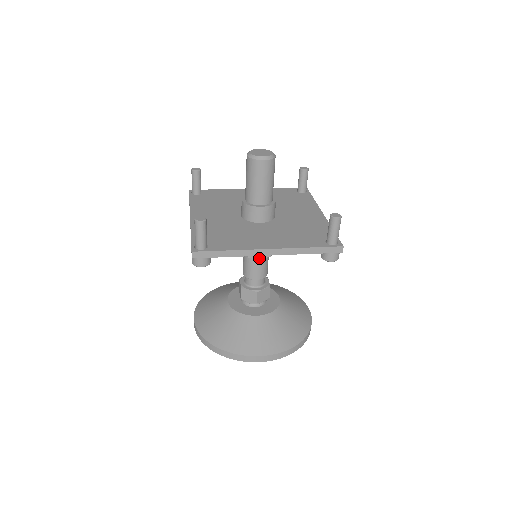
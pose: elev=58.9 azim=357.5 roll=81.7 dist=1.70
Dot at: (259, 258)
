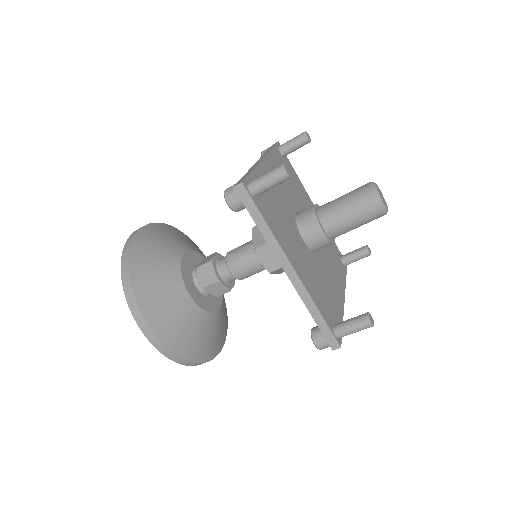
Dot at: (261, 261)
